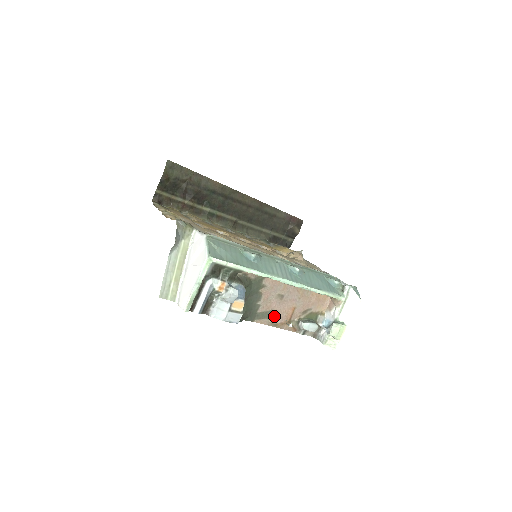
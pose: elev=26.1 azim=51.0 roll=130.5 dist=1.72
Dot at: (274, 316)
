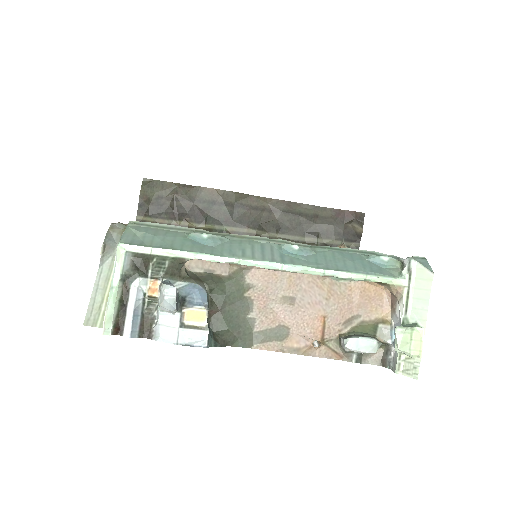
Dot at: (289, 335)
